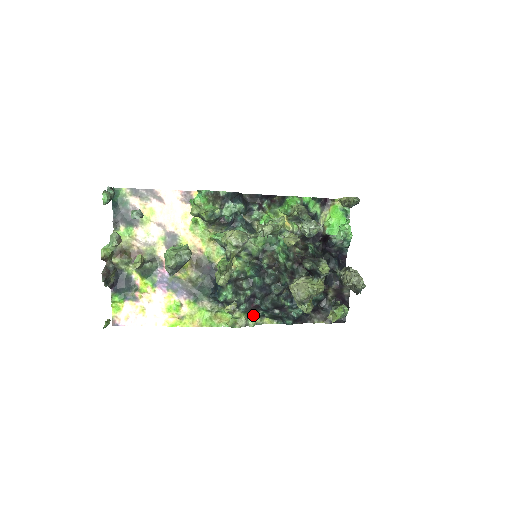
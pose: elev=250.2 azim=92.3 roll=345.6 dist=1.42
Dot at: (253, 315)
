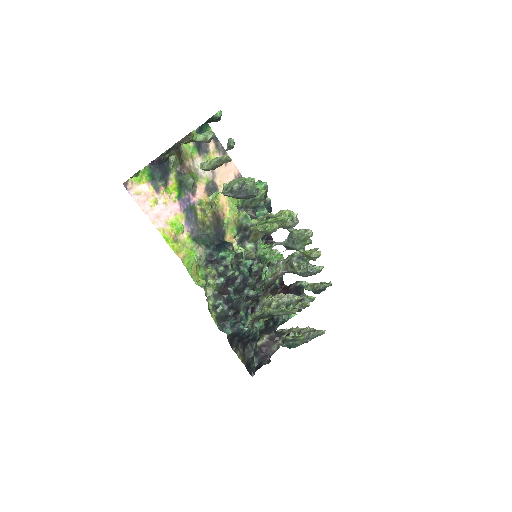
Dot at: occluded
